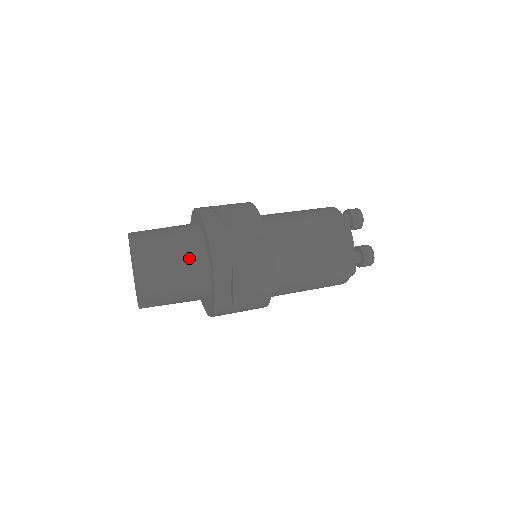
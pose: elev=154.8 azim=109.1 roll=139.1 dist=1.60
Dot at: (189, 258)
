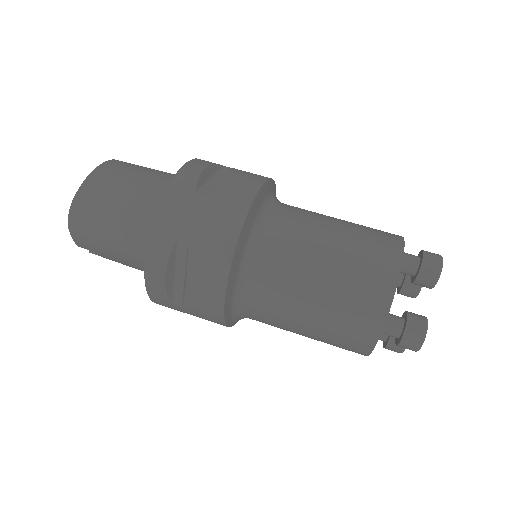
Dot at: (139, 213)
